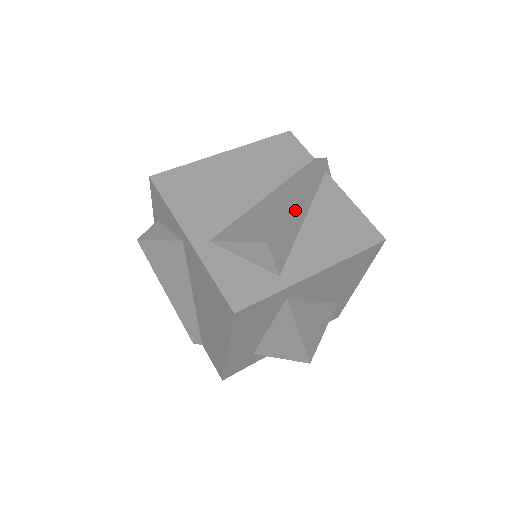
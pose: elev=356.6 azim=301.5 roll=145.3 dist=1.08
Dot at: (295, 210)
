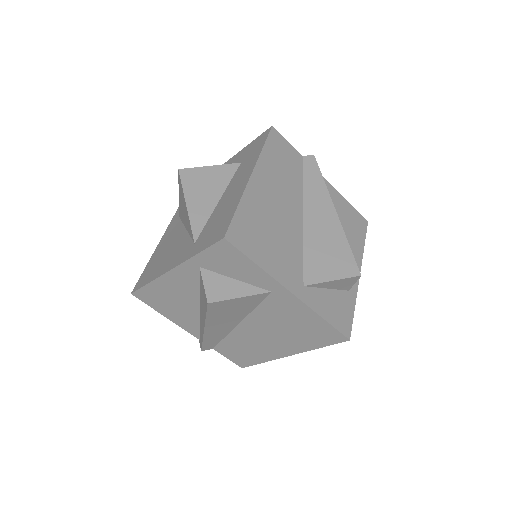
Dot at: (340, 228)
